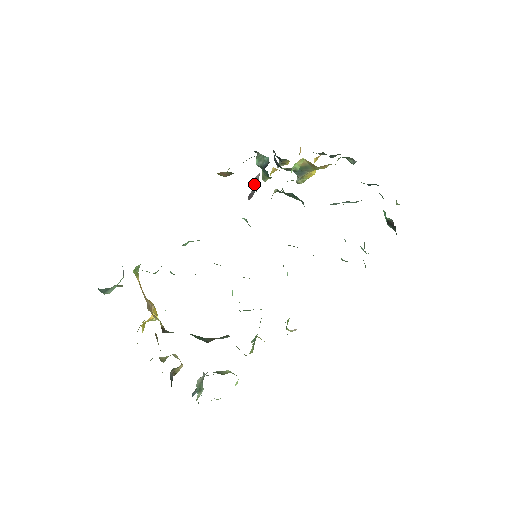
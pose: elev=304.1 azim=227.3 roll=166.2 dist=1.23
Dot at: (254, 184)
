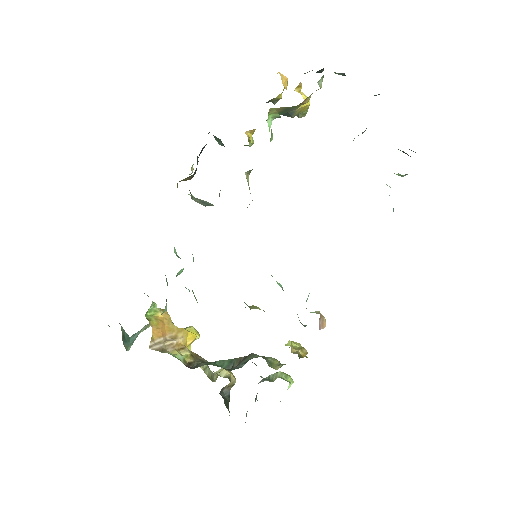
Dot at: occluded
